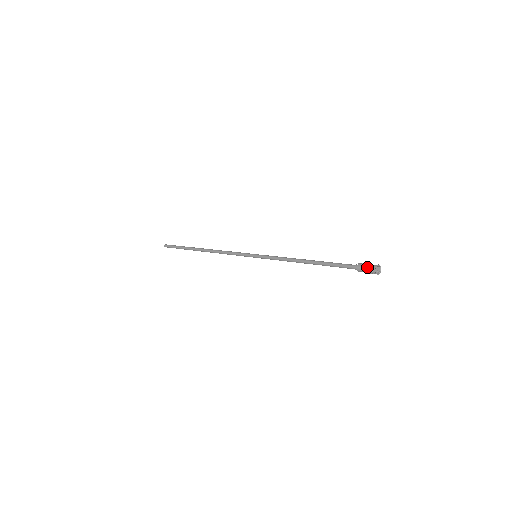
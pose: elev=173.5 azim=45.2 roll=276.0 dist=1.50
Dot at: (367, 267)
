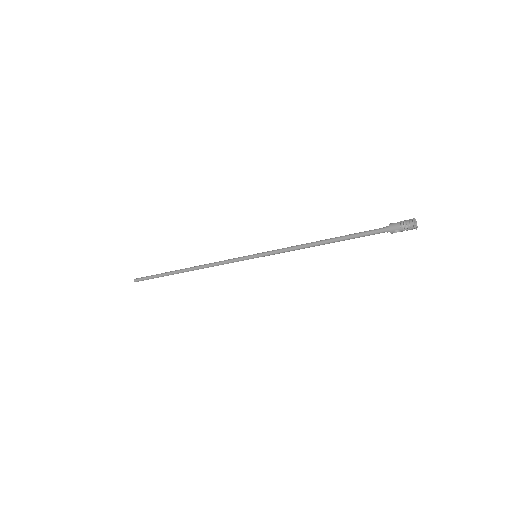
Dot at: (402, 222)
